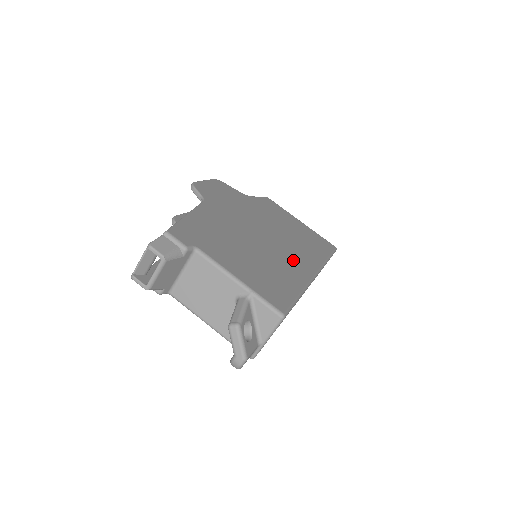
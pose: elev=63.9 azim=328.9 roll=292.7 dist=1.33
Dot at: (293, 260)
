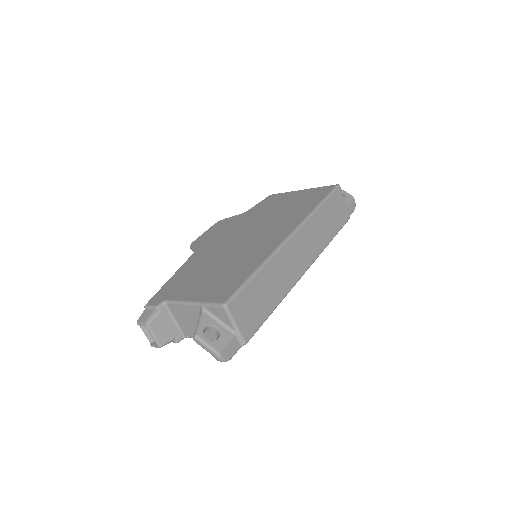
Dot at: (265, 242)
